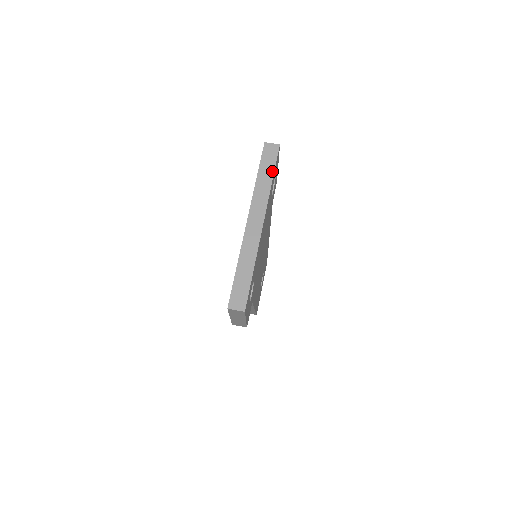
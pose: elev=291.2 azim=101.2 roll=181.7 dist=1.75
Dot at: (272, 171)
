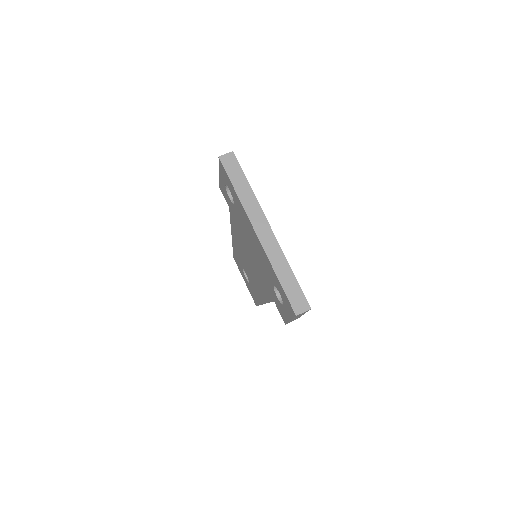
Dot at: (244, 178)
